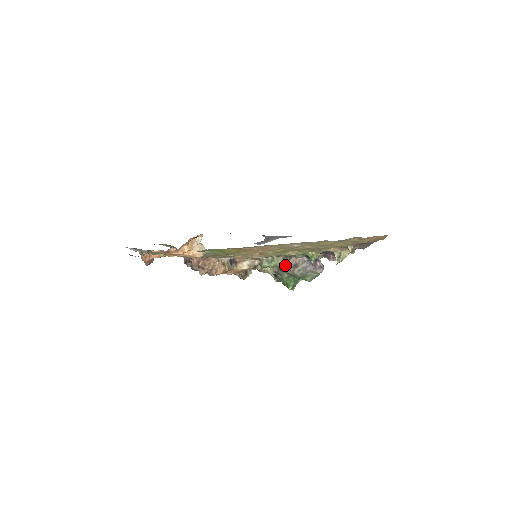
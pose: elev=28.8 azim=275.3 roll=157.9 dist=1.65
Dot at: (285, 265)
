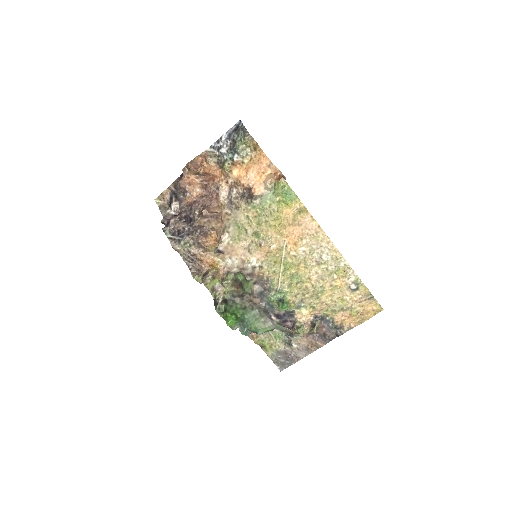
Dot at: (250, 296)
